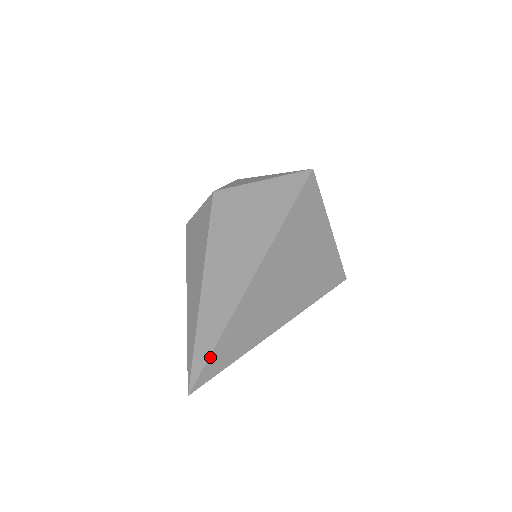
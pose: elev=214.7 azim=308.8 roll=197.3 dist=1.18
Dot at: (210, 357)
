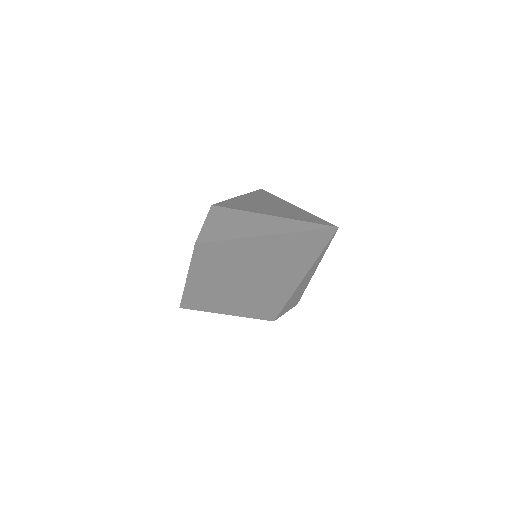
Dot at: (323, 220)
